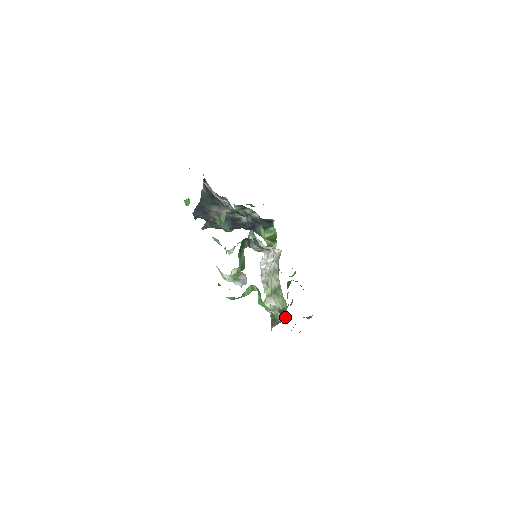
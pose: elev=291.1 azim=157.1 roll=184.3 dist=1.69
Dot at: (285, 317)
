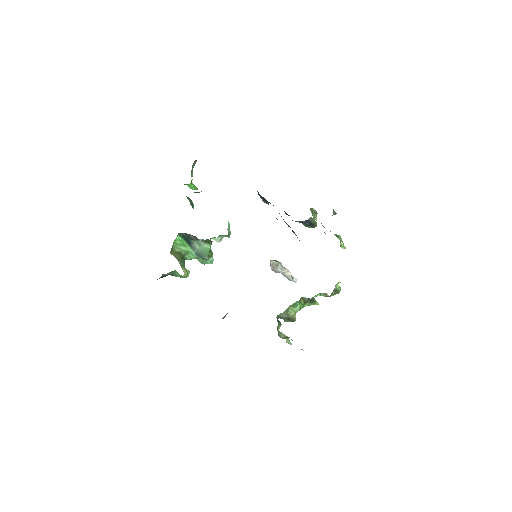
Dot at: (225, 316)
